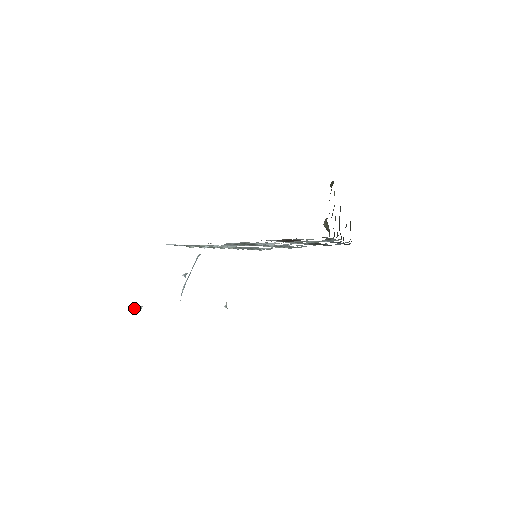
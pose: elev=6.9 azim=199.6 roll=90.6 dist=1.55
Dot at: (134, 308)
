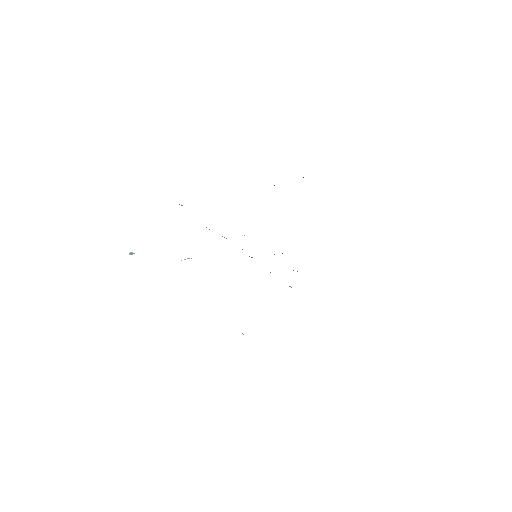
Dot at: (131, 253)
